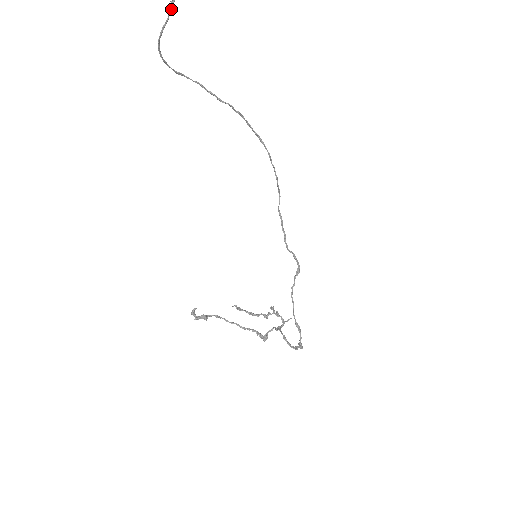
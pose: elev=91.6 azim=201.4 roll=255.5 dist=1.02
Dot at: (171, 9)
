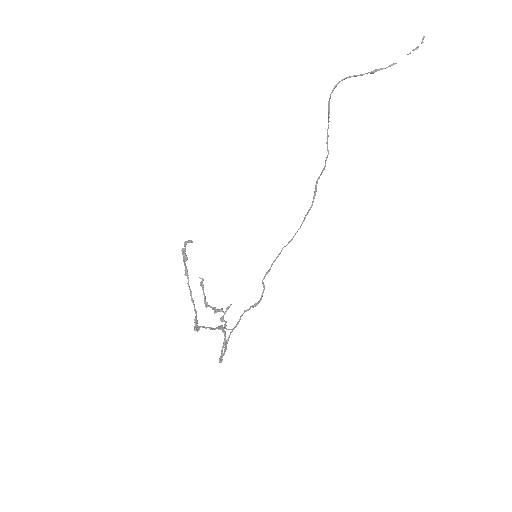
Dot at: (373, 72)
